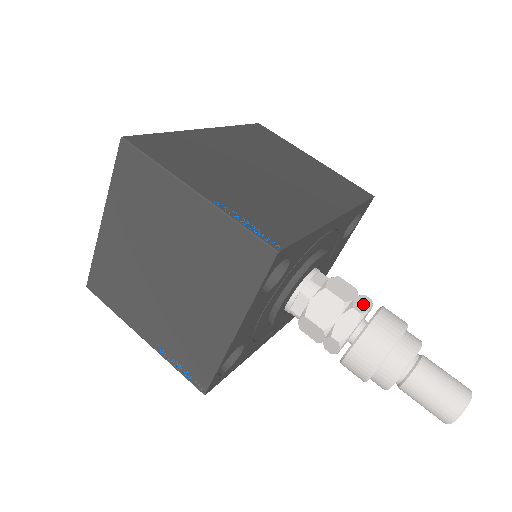
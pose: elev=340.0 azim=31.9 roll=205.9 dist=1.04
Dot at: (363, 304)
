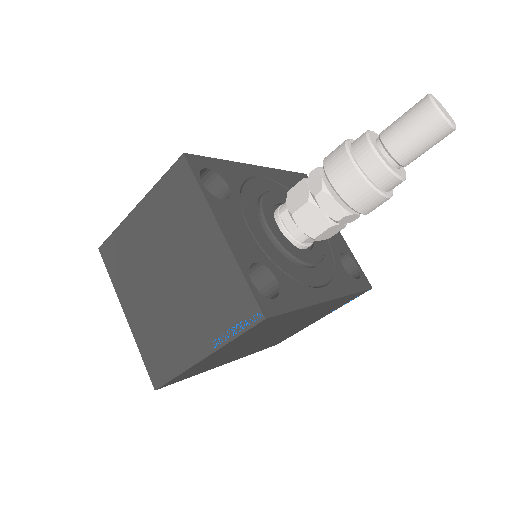
Dot at: occluded
